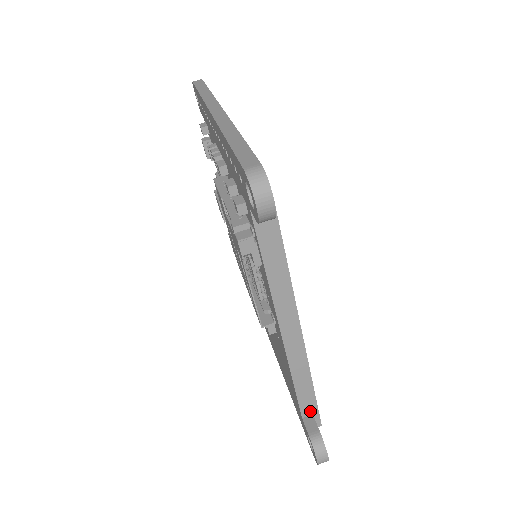
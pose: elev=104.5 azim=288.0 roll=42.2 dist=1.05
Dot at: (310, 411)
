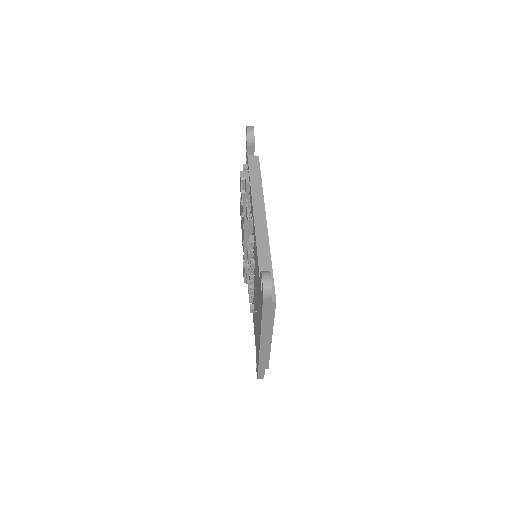
Dot at: occluded
